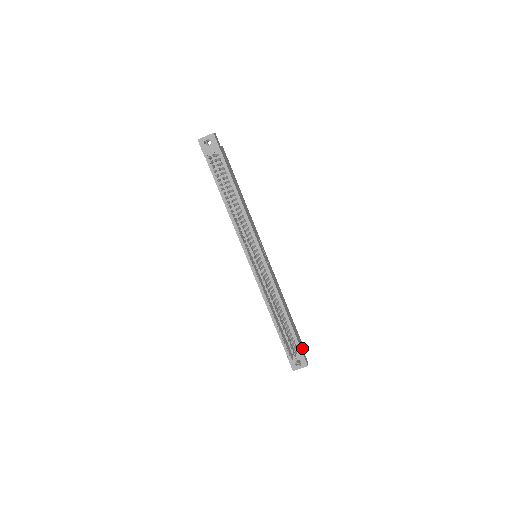
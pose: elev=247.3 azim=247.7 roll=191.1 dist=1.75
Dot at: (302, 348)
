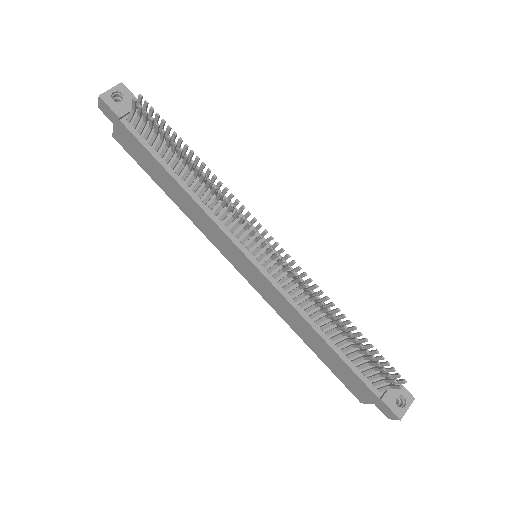
Dot at: occluded
